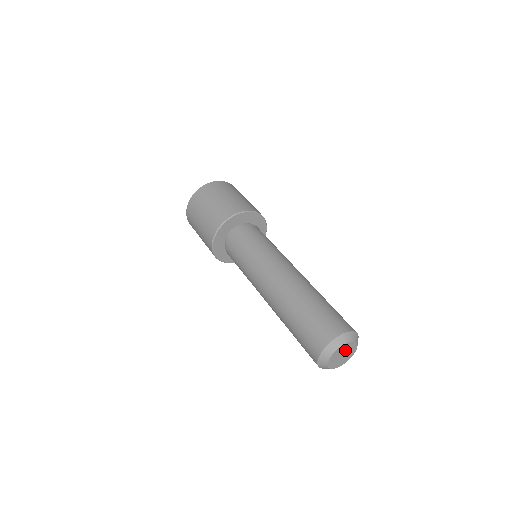
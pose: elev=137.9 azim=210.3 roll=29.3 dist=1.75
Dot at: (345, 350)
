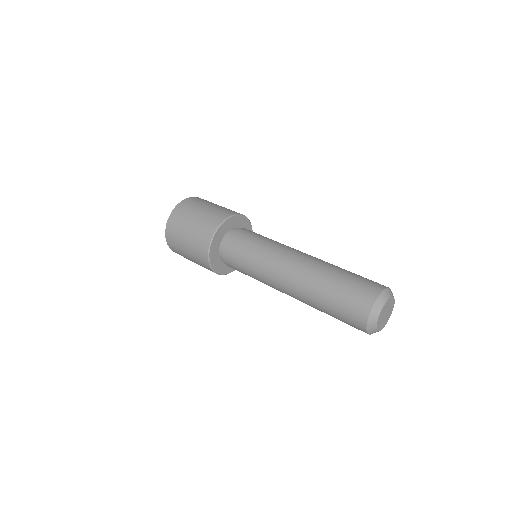
Dot at: (388, 307)
